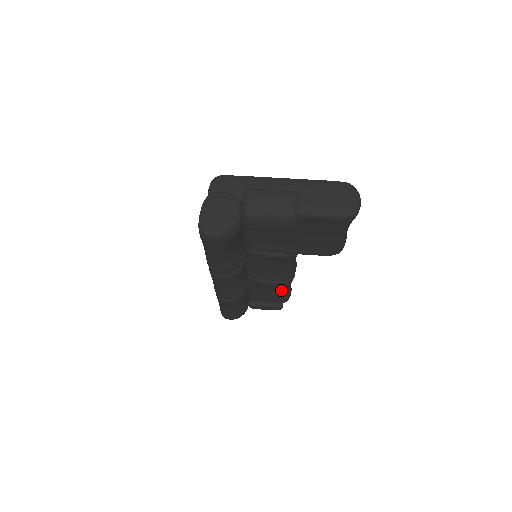
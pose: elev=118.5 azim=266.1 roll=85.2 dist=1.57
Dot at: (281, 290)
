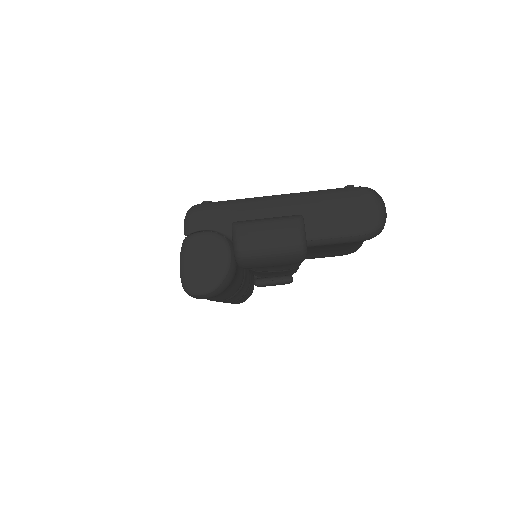
Dot at: occluded
